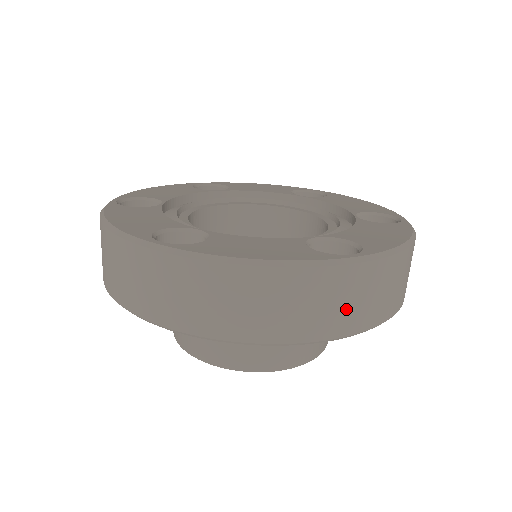
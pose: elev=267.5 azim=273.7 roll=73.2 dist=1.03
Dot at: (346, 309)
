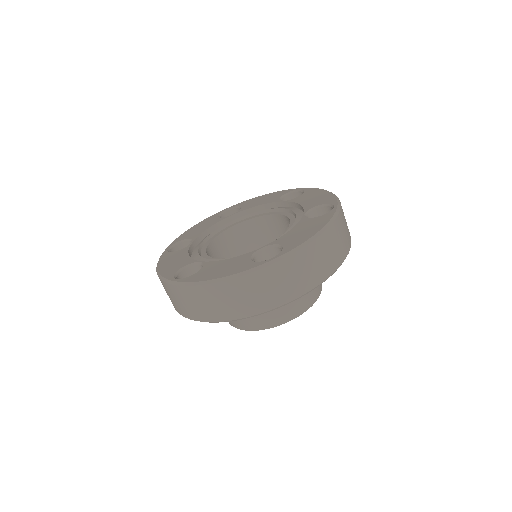
Dot at: (347, 232)
